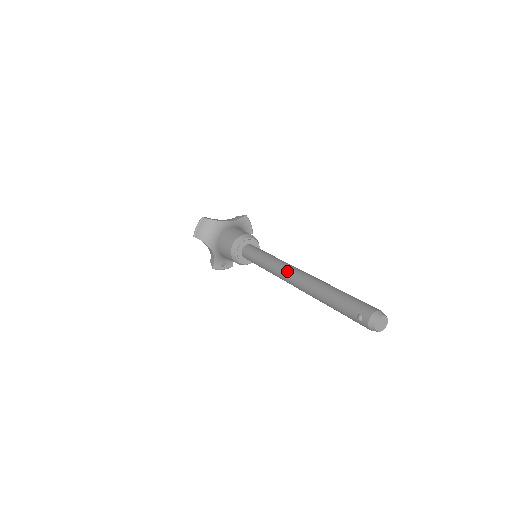
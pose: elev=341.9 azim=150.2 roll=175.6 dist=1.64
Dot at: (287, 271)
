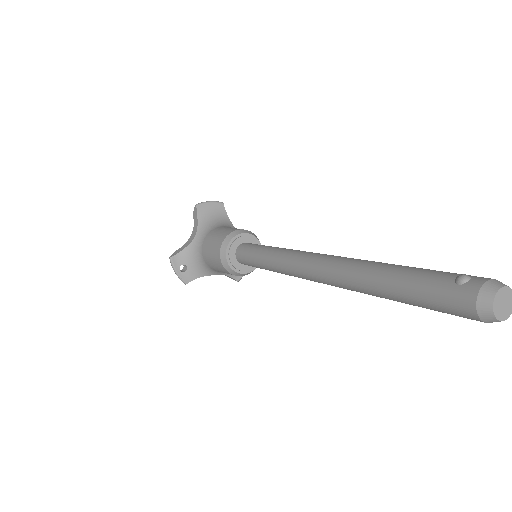
Dot at: occluded
